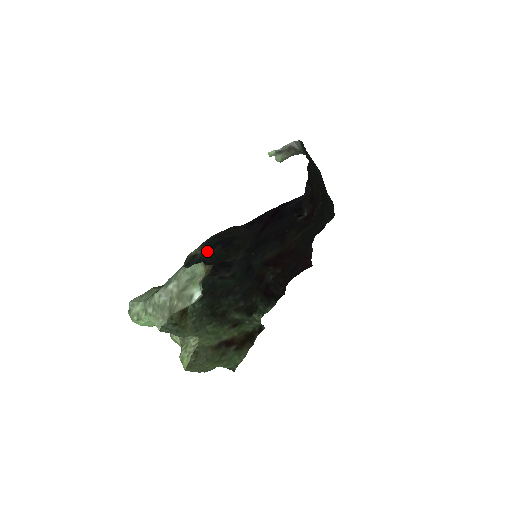
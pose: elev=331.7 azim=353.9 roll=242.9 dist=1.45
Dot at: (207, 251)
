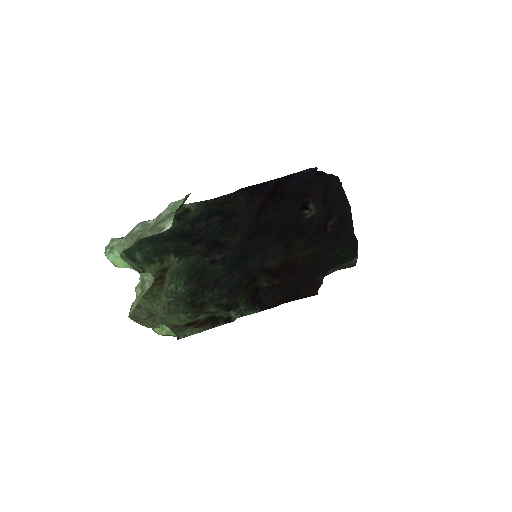
Dot at: (204, 218)
